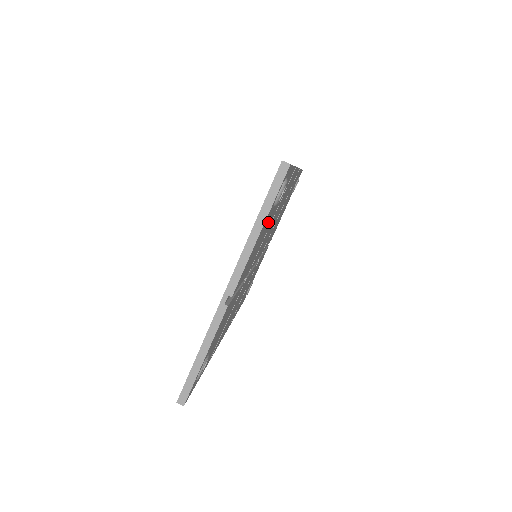
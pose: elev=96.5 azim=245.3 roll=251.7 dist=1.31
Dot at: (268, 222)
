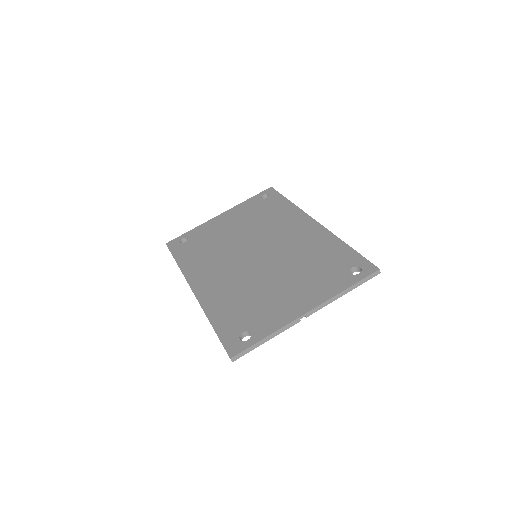
Dot at: occluded
